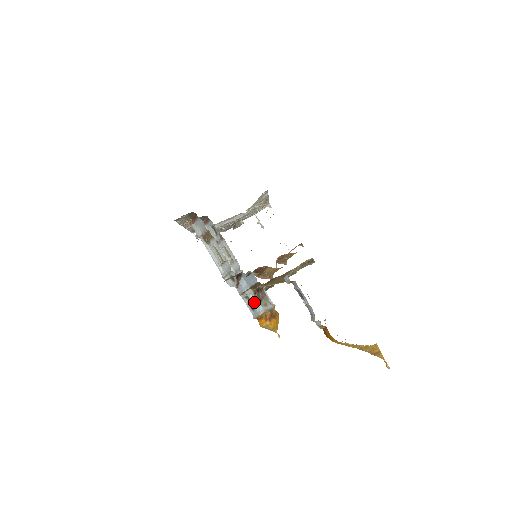
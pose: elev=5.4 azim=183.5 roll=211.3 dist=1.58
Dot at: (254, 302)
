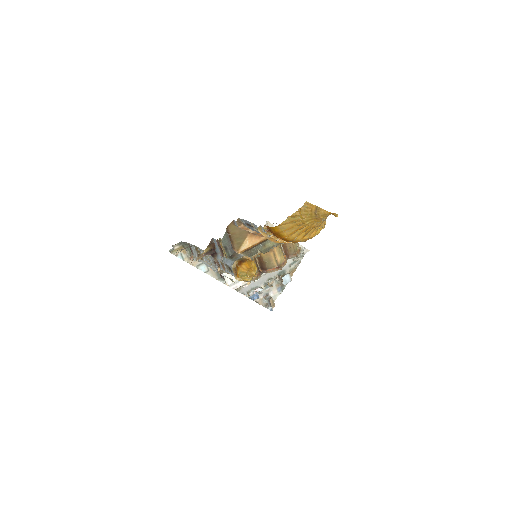
Dot at: (228, 263)
